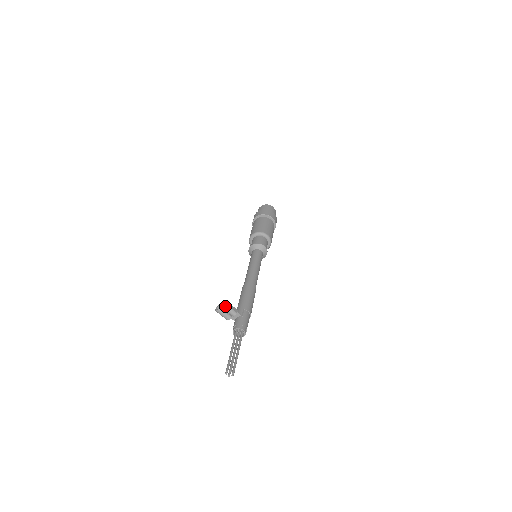
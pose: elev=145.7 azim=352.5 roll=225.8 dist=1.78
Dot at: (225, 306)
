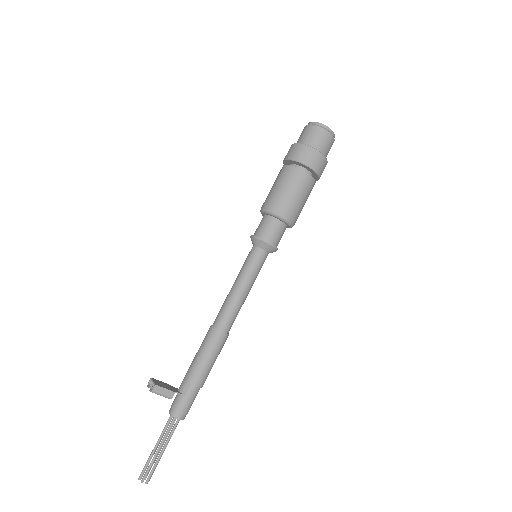
Dot at: (153, 392)
